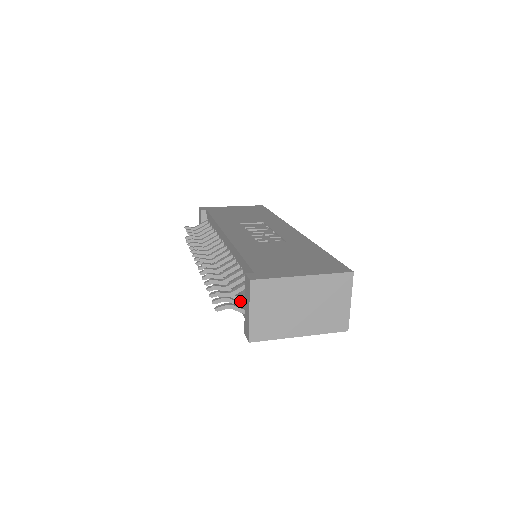
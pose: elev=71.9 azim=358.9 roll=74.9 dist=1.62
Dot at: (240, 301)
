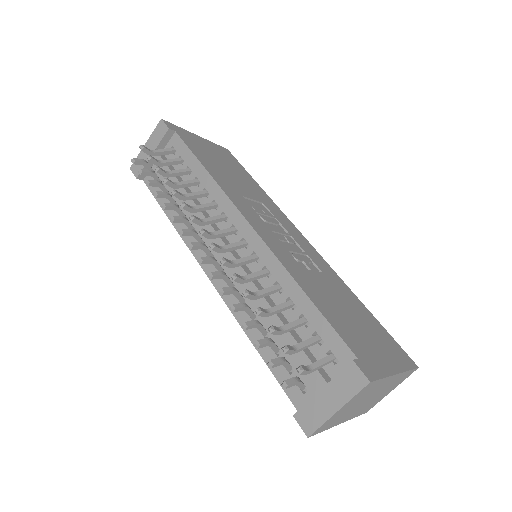
Dot at: occluded
